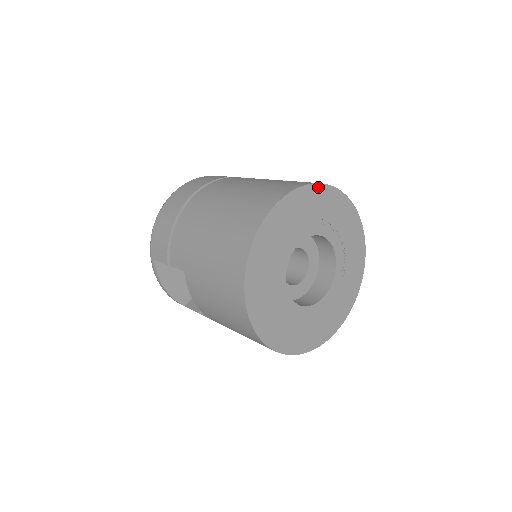
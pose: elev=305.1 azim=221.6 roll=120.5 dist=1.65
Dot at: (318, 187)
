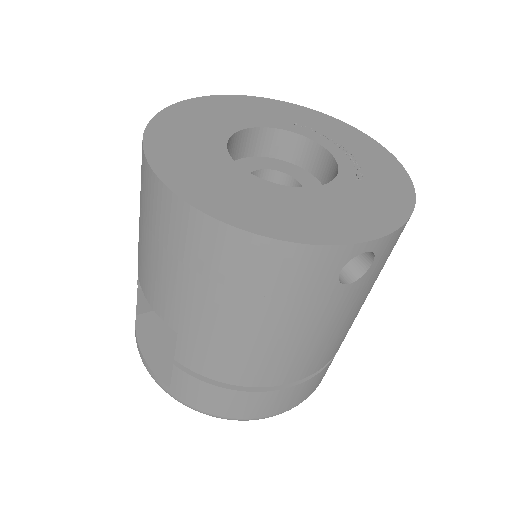
Dot at: (284, 104)
